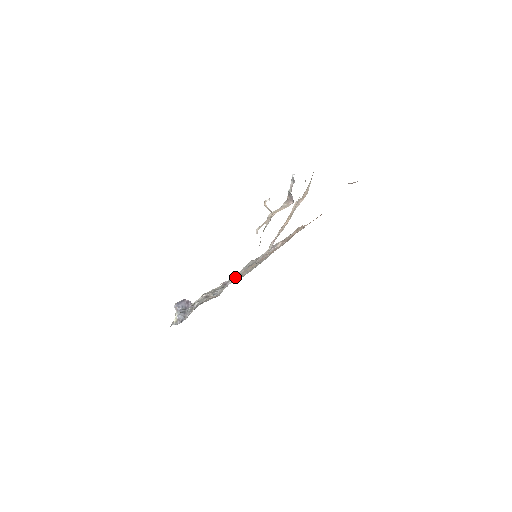
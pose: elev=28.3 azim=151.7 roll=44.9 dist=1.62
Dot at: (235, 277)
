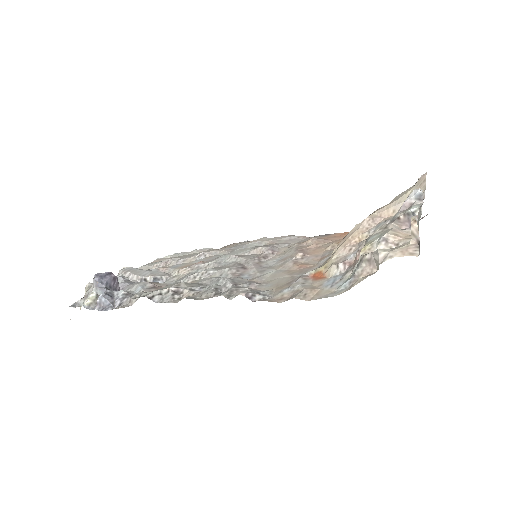
Dot at: (235, 281)
